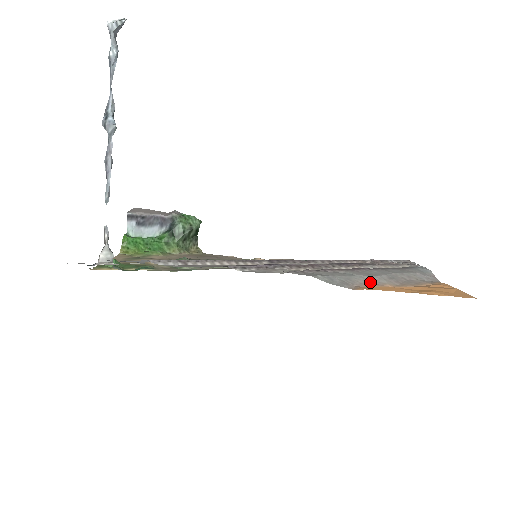
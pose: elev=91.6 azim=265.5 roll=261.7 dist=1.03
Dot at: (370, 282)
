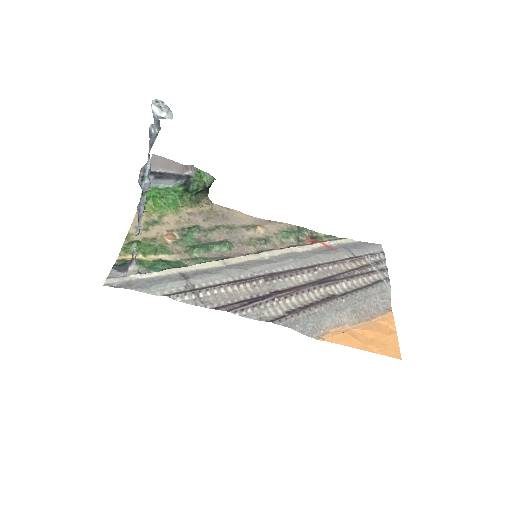
Dot at: (335, 323)
